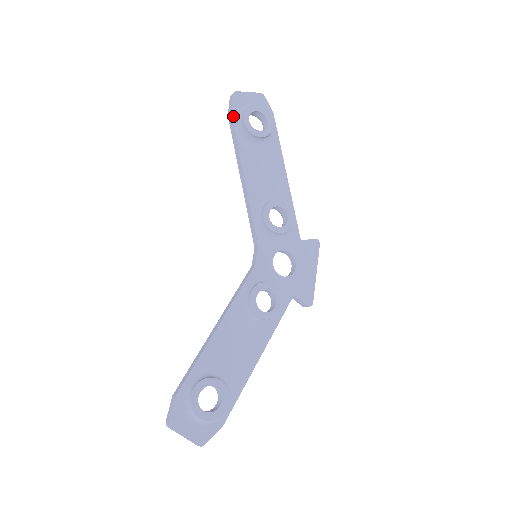
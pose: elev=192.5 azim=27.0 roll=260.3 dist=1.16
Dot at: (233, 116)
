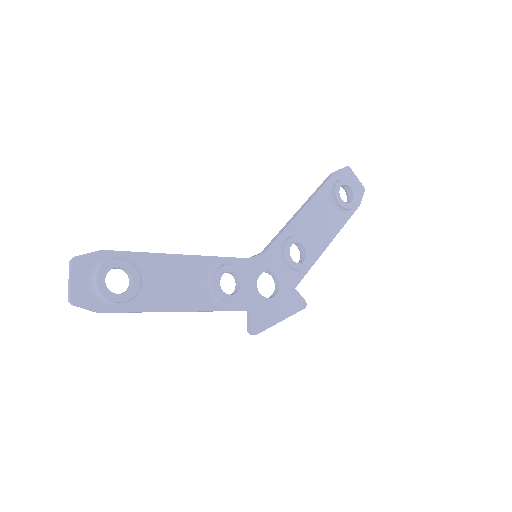
Dot at: (334, 175)
